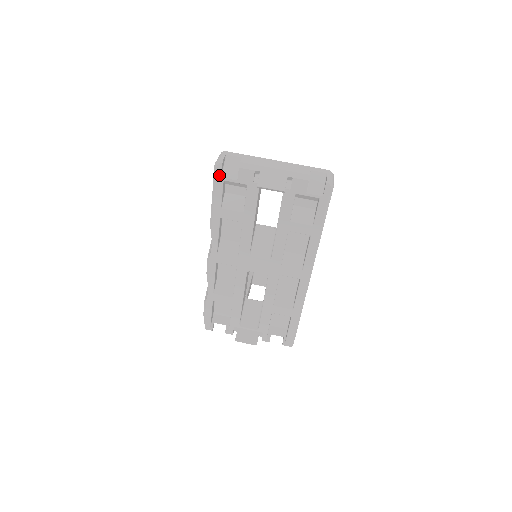
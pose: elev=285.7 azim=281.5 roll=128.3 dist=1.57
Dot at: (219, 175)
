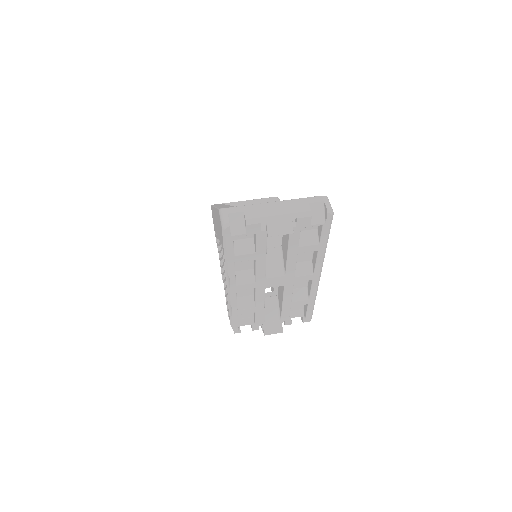
Dot at: (228, 235)
